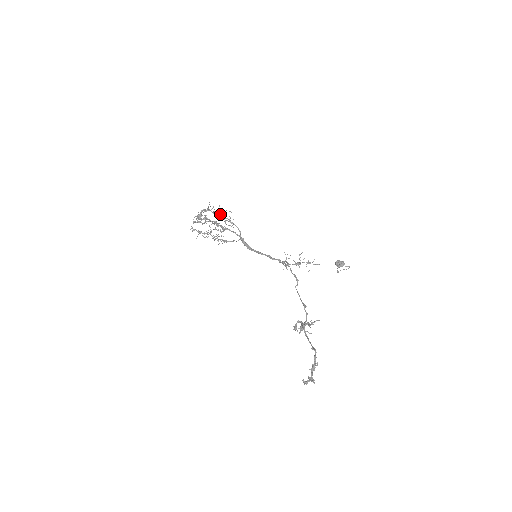
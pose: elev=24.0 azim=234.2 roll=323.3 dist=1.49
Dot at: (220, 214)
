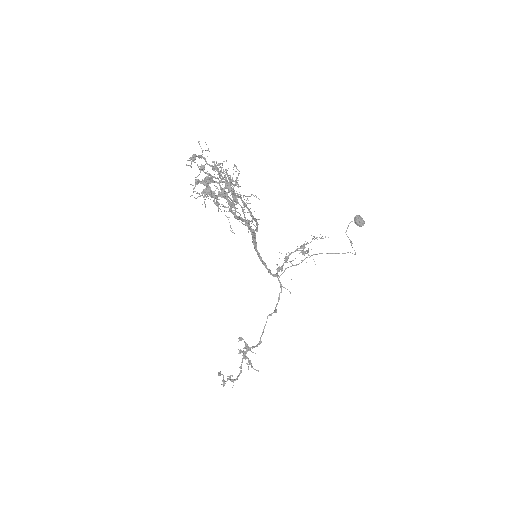
Dot at: (244, 206)
